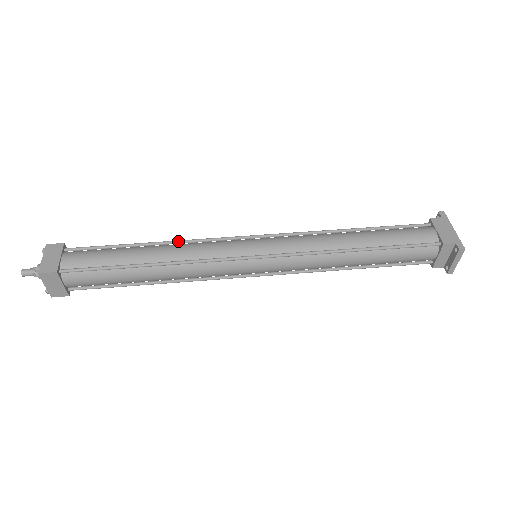
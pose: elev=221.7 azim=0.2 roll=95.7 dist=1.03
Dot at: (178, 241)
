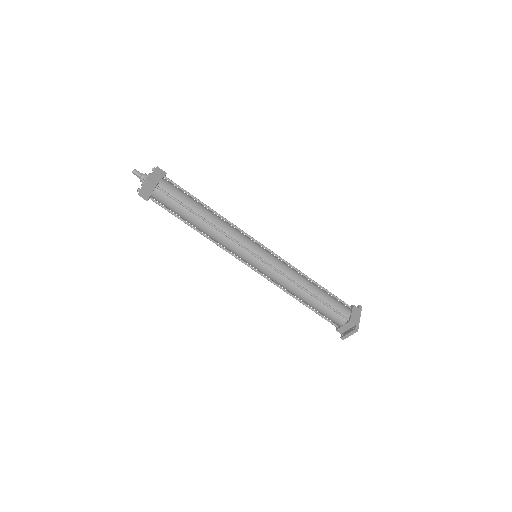
Dot at: (224, 218)
